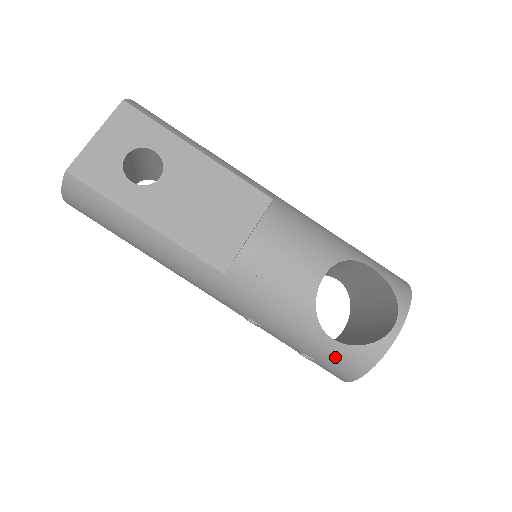
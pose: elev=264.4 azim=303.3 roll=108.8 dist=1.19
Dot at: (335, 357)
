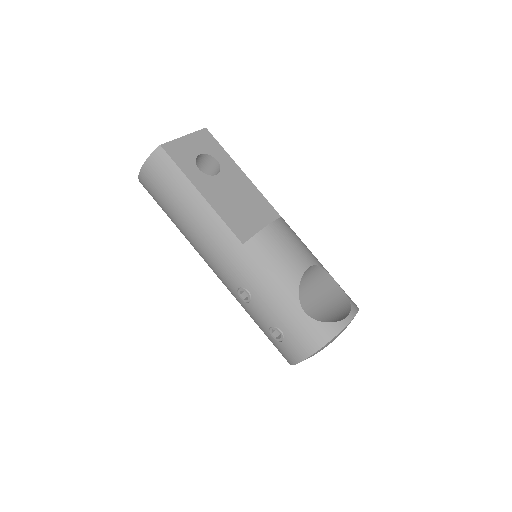
Dot at: (302, 329)
